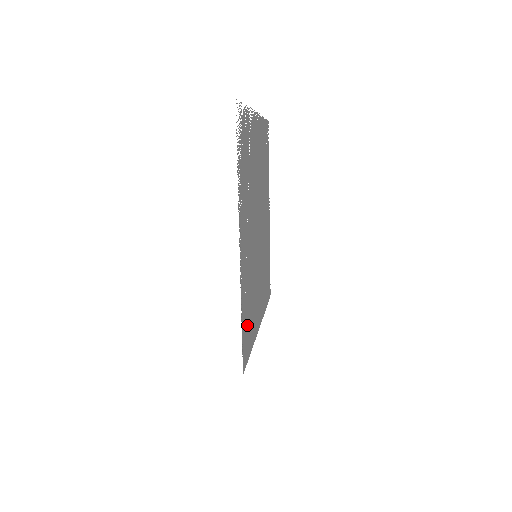
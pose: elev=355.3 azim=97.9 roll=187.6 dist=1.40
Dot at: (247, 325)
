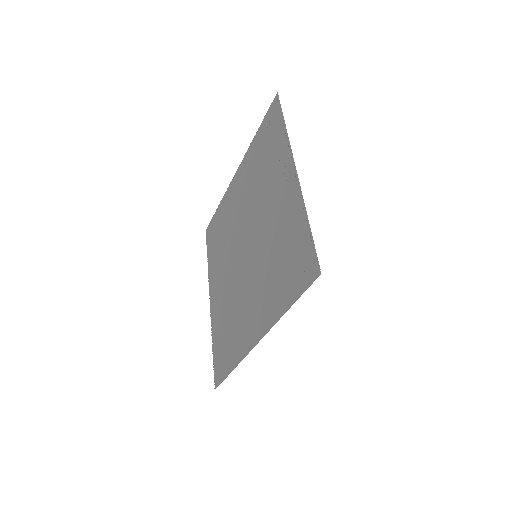
Dot at: (294, 260)
